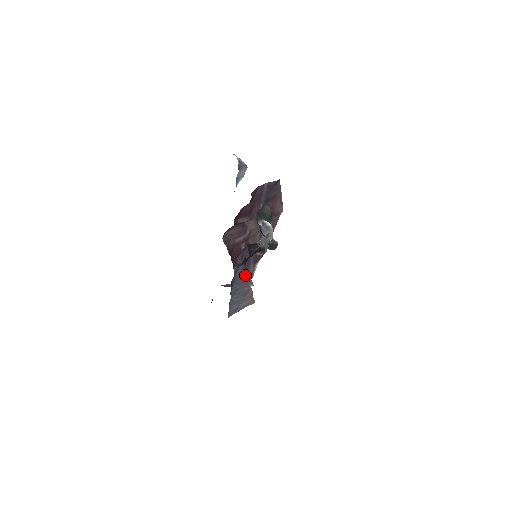
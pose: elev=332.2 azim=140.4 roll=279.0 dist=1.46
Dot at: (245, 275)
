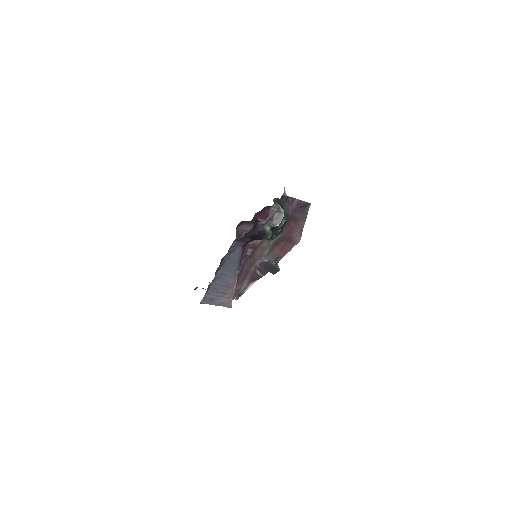
Dot at: (238, 263)
